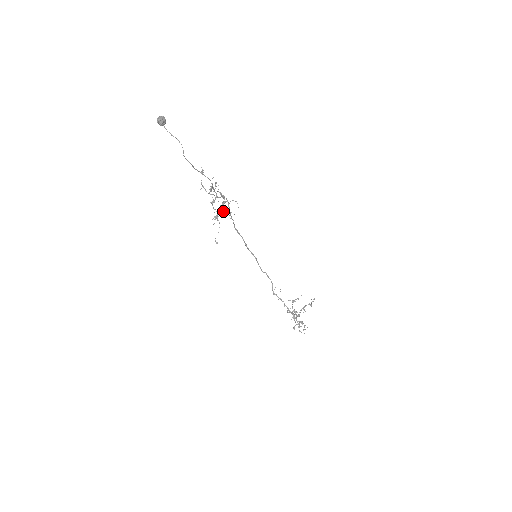
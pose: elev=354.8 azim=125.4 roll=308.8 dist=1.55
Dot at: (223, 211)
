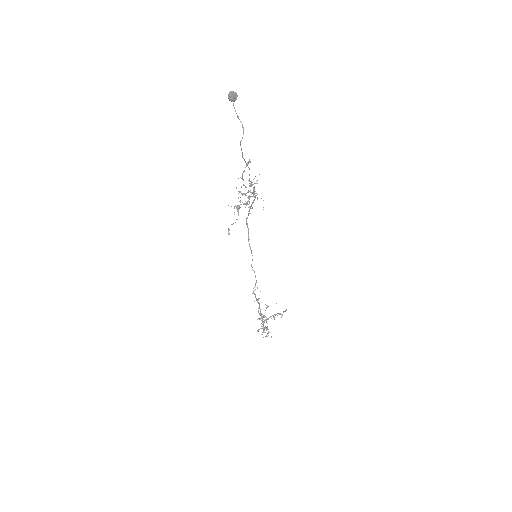
Dot at: (247, 204)
